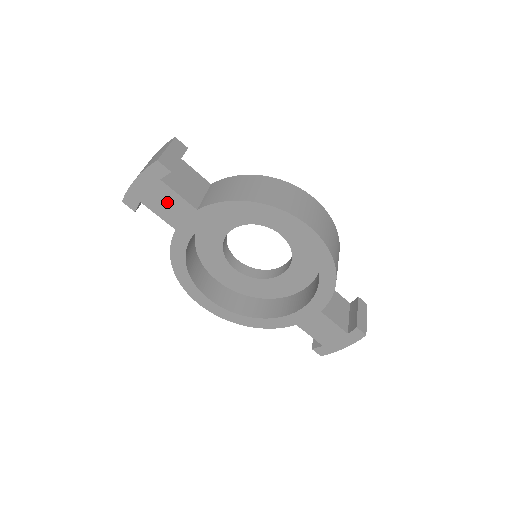
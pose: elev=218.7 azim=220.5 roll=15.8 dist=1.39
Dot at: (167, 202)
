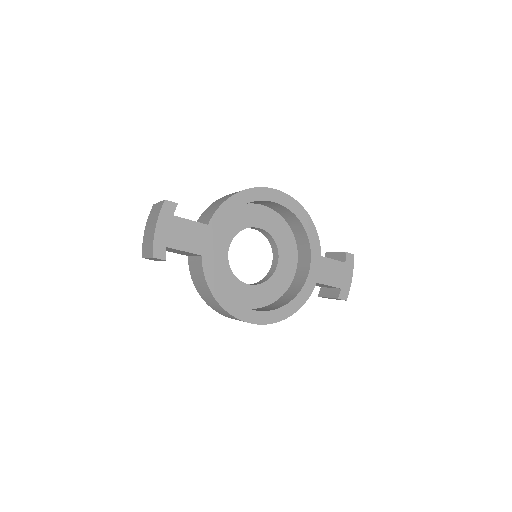
Dot at: (185, 233)
